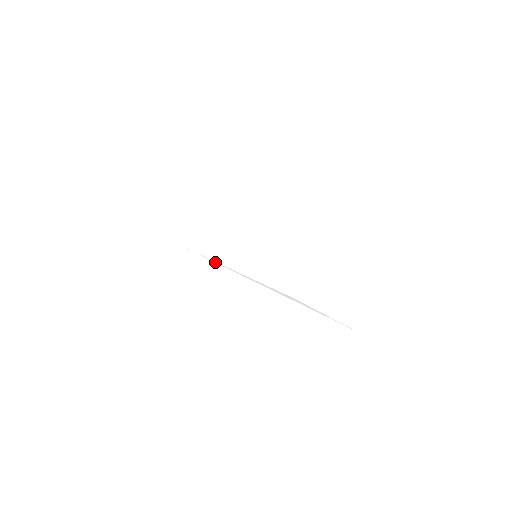
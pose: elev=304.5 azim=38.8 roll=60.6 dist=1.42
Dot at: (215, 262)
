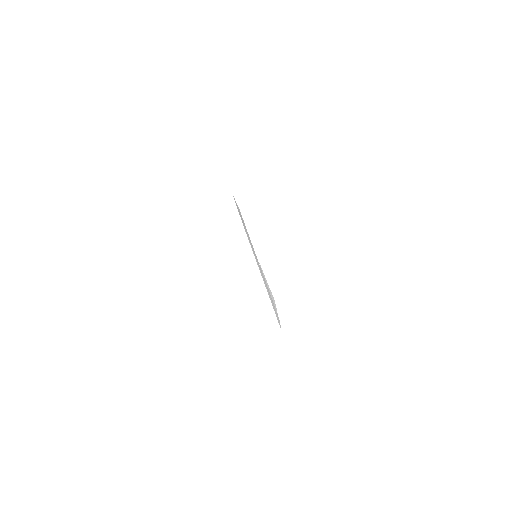
Dot at: (262, 270)
